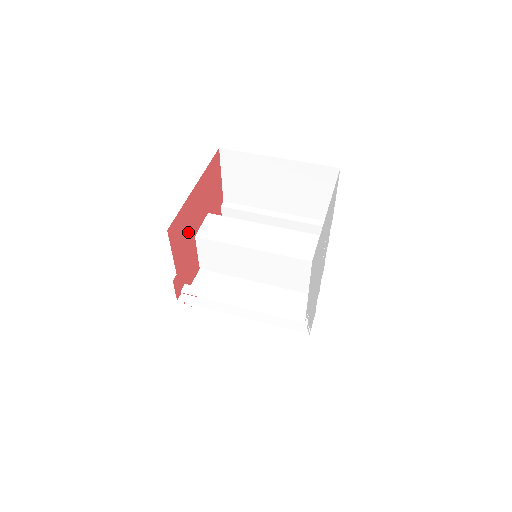
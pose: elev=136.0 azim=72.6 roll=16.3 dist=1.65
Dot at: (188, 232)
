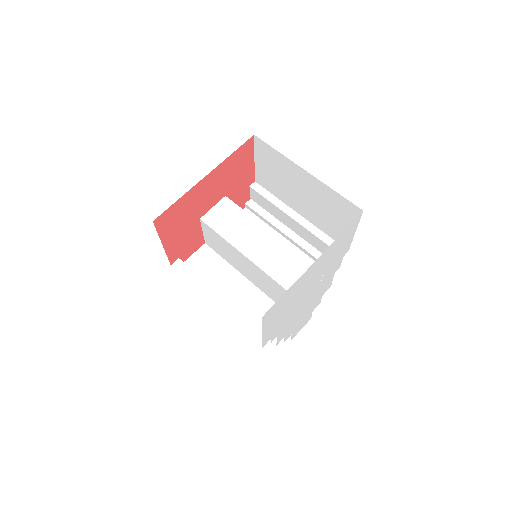
Dot at: (189, 217)
